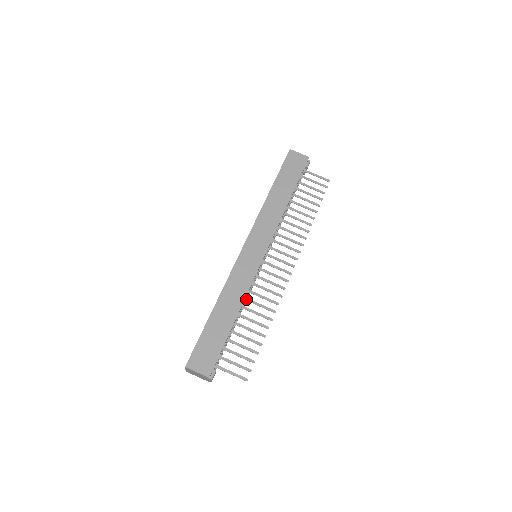
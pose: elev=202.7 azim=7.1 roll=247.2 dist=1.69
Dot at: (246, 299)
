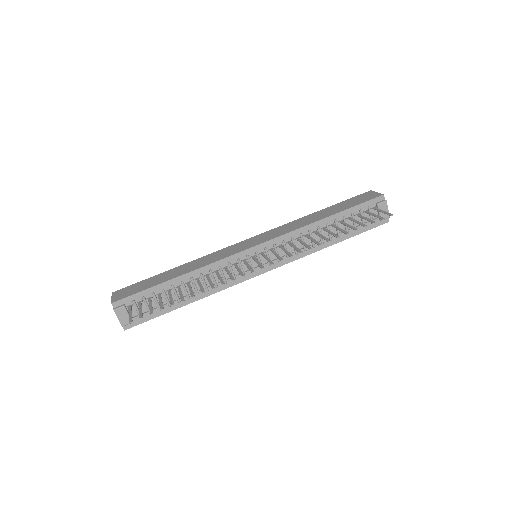
Dot at: (207, 275)
